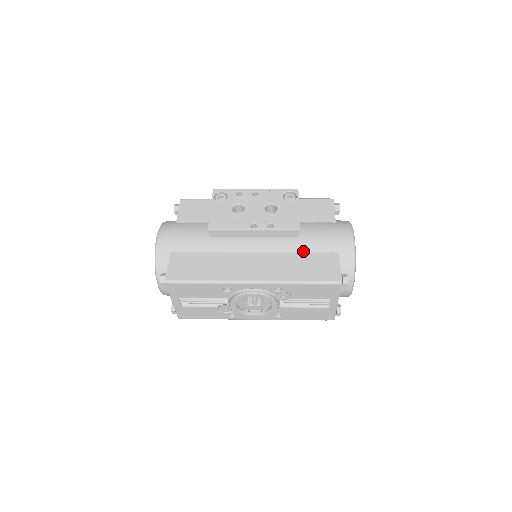
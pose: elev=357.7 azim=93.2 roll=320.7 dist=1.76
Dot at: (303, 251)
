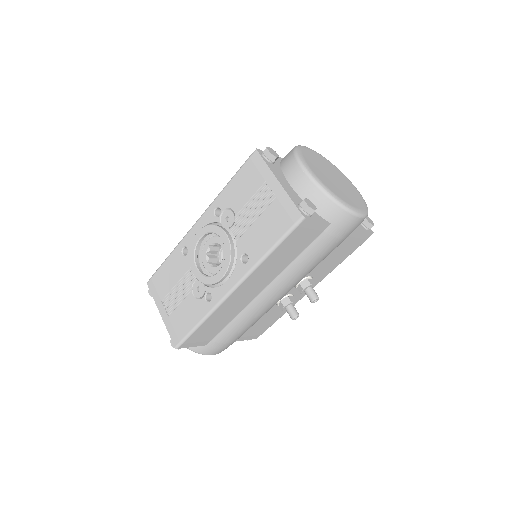
Dot at: occluded
